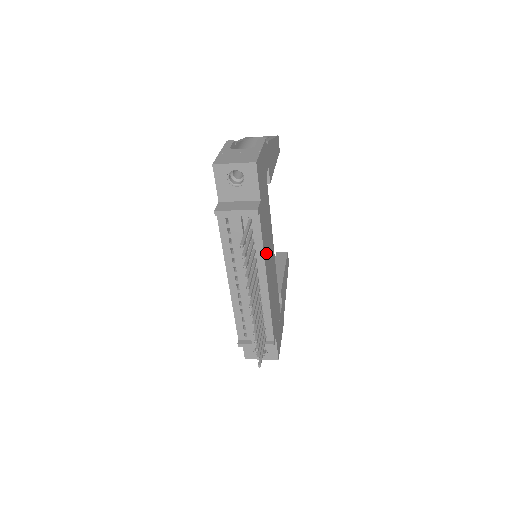
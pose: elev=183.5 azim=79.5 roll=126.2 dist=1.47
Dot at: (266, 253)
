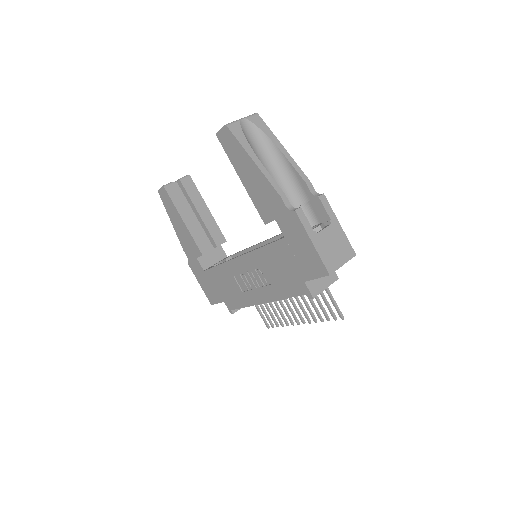
Dot at: occluded
